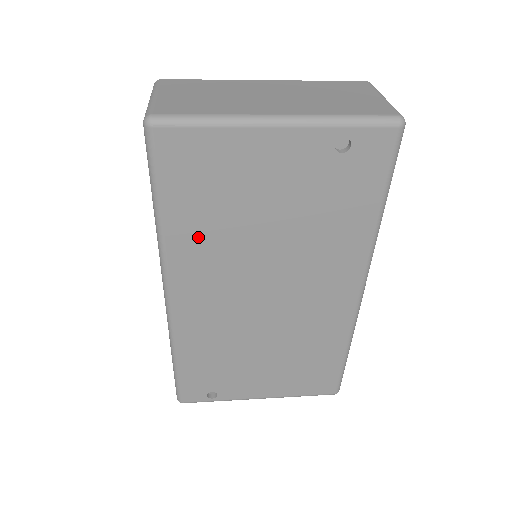
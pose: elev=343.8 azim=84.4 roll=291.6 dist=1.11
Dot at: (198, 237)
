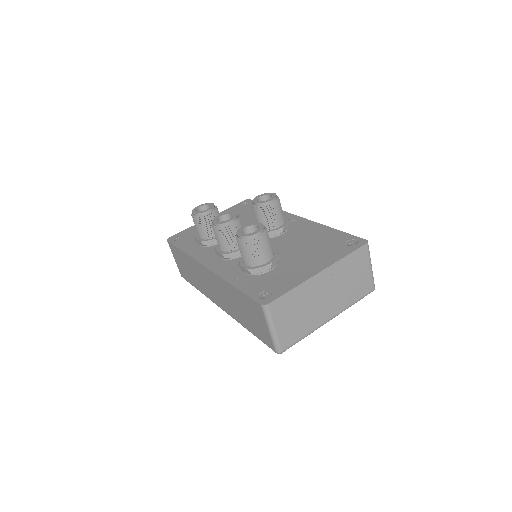
Dot at: occluded
